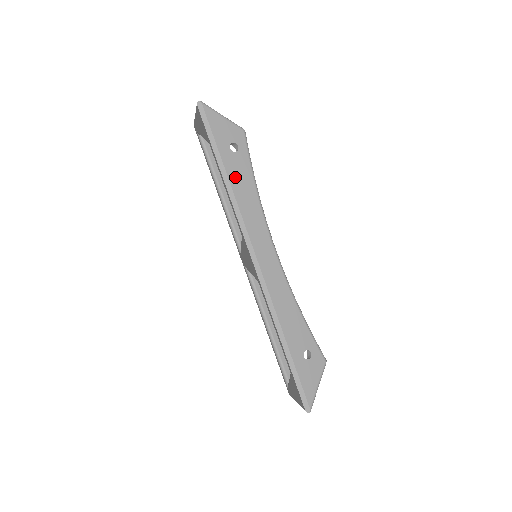
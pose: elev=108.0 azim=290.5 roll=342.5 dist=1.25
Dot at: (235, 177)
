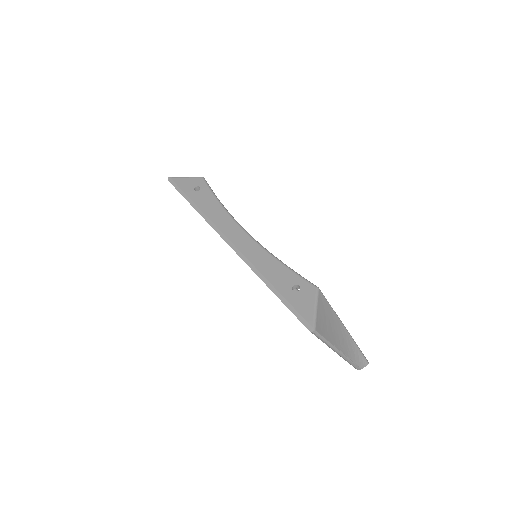
Dot at: (202, 203)
